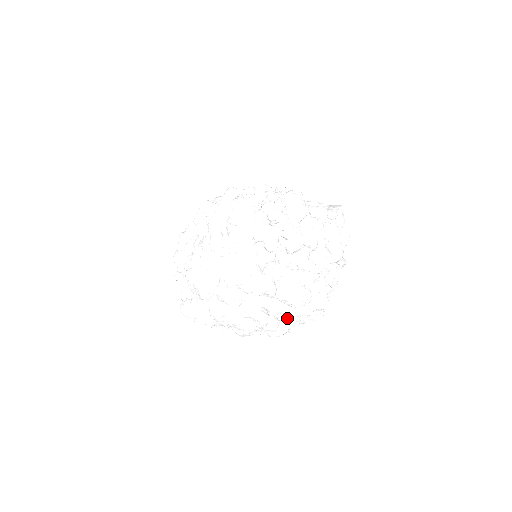
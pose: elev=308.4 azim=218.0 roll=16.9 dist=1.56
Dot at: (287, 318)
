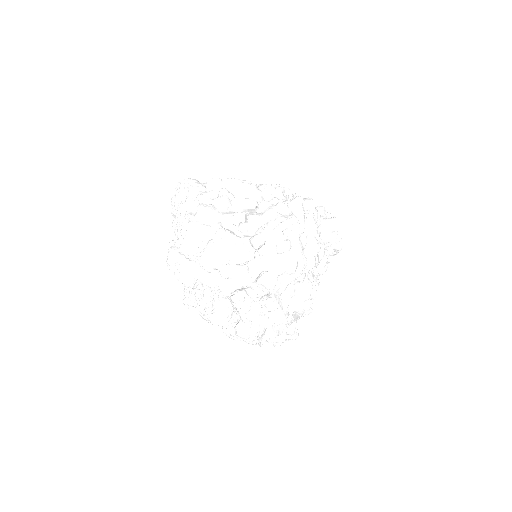
Dot at: occluded
